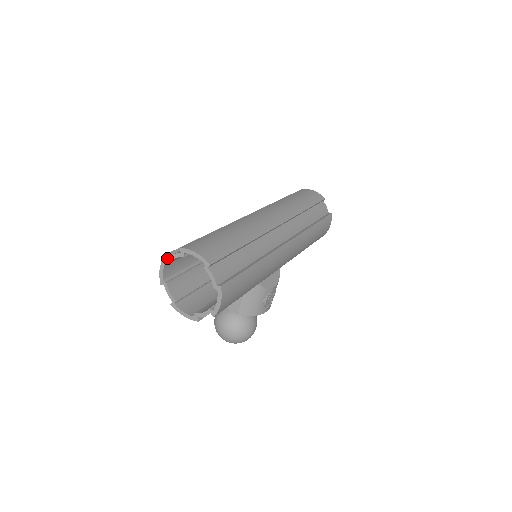
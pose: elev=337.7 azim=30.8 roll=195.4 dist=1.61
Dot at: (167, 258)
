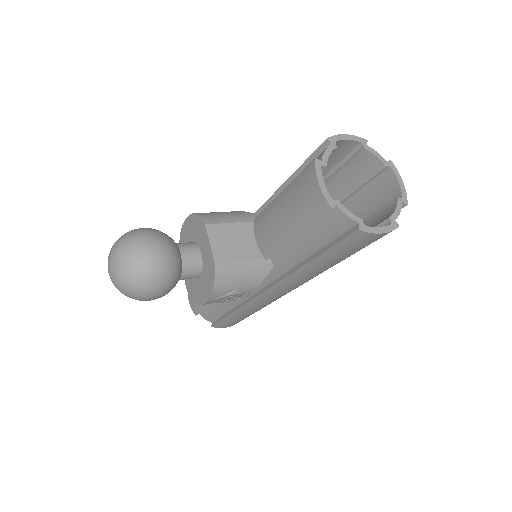
Dot at: (366, 143)
